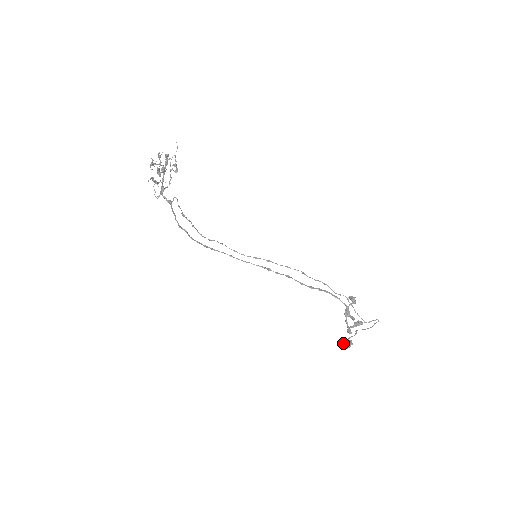
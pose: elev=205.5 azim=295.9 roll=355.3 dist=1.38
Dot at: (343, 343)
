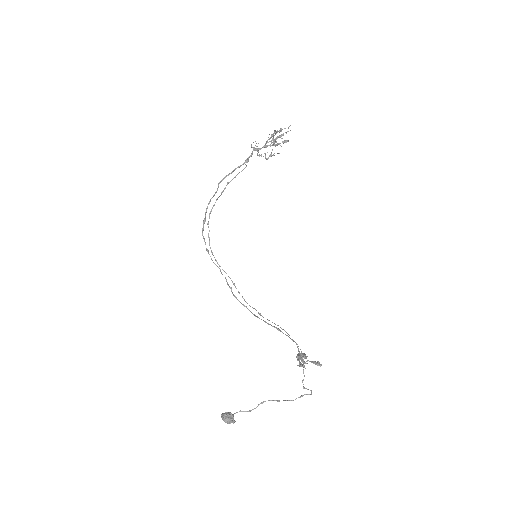
Dot at: (229, 412)
